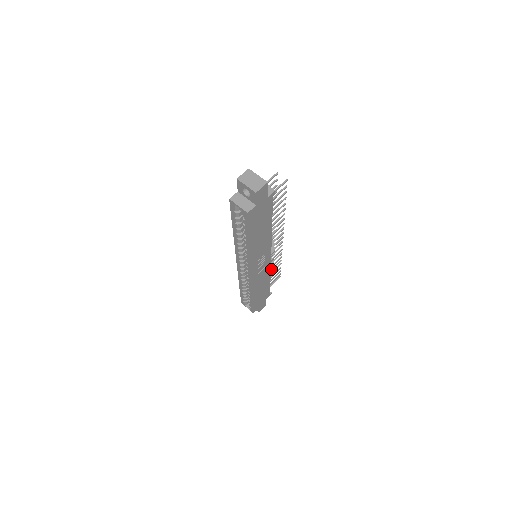
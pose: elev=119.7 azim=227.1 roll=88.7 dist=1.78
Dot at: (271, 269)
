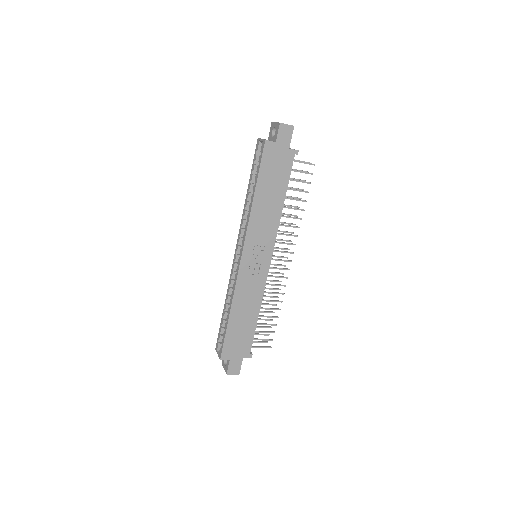
Dot at: occluded
